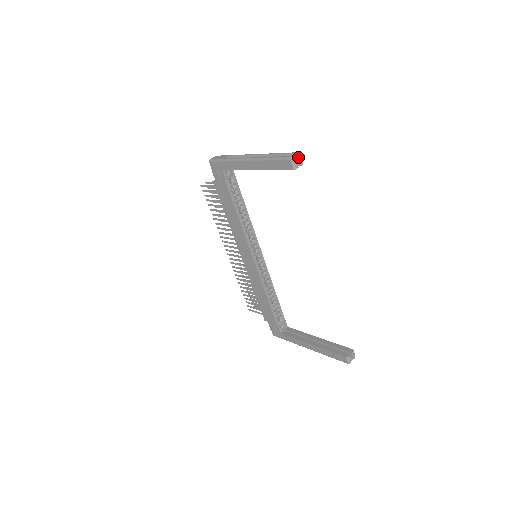
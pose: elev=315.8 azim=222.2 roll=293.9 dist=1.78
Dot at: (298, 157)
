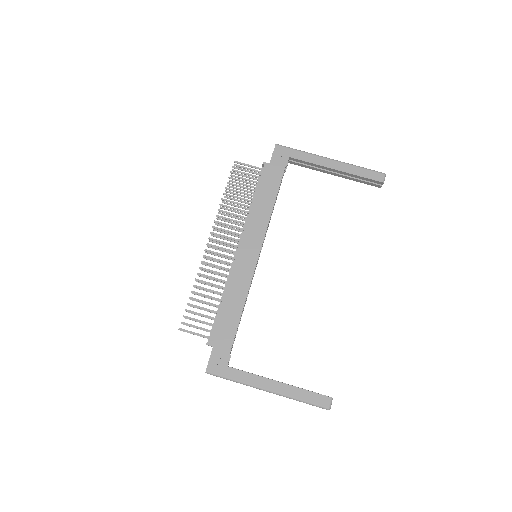
Dot at: occluded
